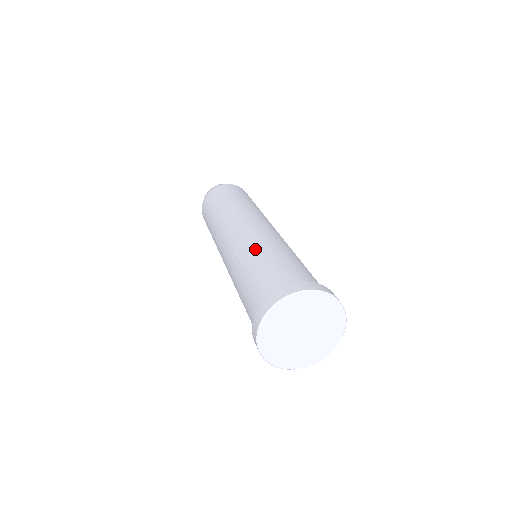
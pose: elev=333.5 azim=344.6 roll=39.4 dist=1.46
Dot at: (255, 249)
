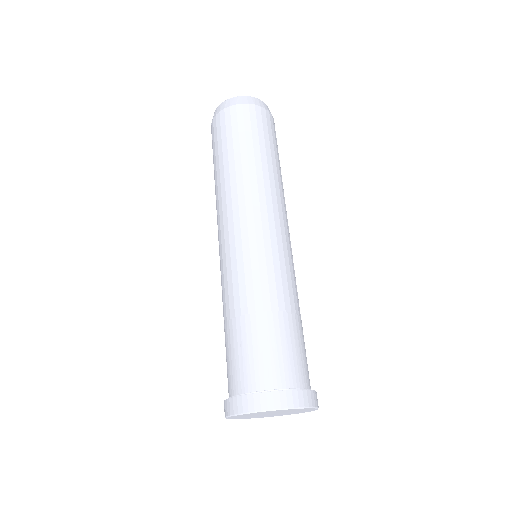
Dot at: (228, 300)
